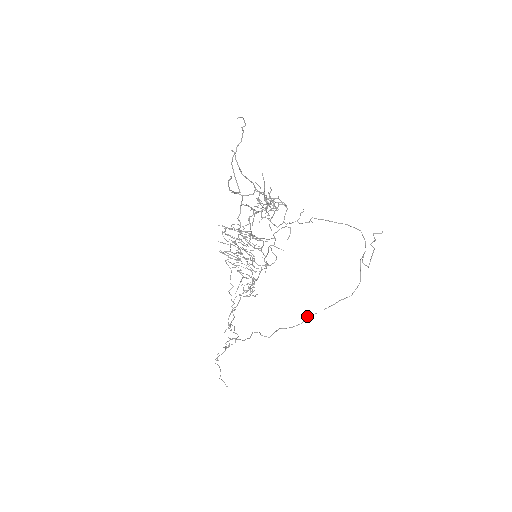
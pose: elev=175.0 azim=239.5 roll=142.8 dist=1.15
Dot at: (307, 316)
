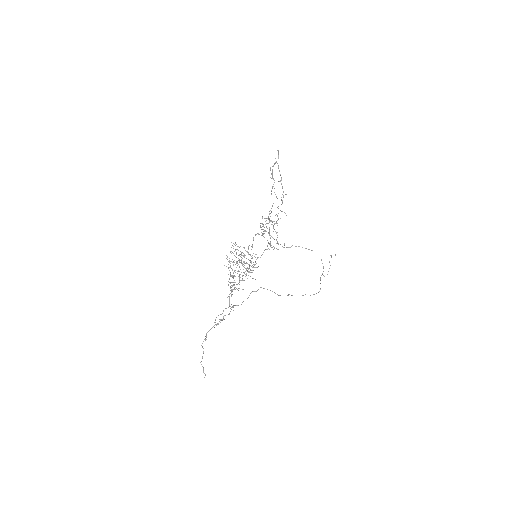
Dot at: (288, 294)
